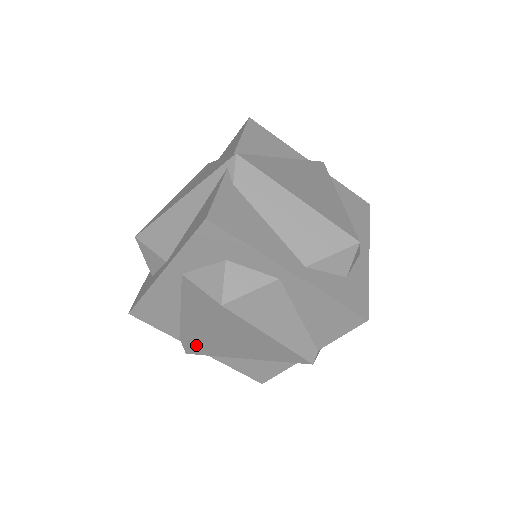
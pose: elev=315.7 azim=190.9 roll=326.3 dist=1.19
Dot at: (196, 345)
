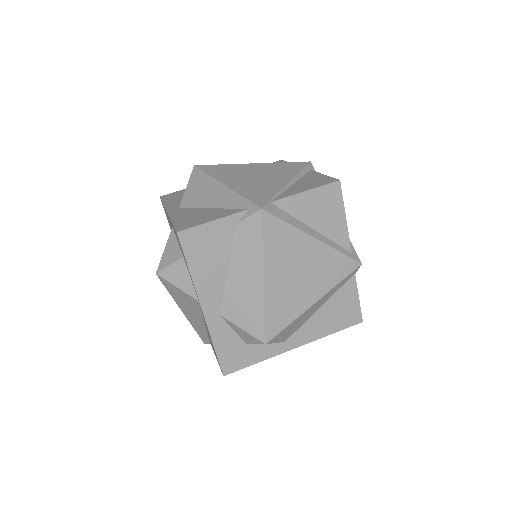
Dot at: occluded
